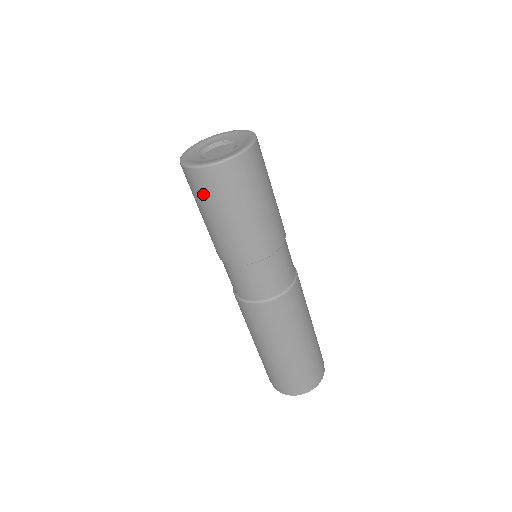
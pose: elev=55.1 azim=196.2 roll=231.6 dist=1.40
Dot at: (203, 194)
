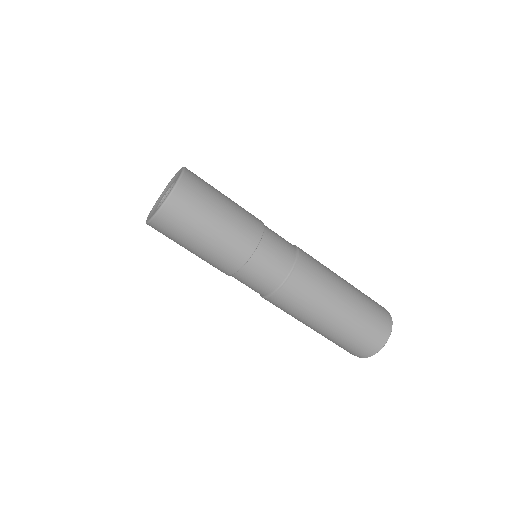
Dot at: (176, 230)
